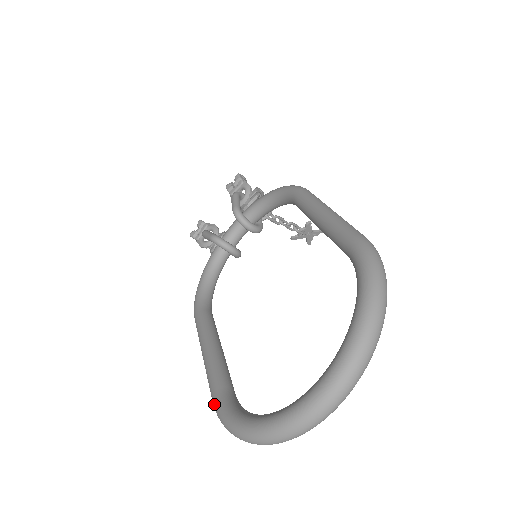
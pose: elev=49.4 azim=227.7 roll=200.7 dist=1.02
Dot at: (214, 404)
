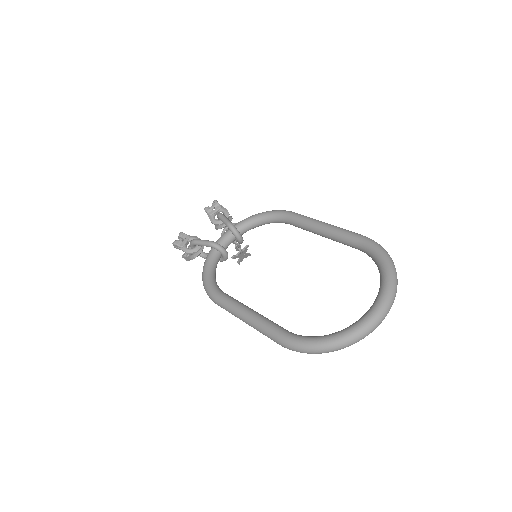
Dot at: (284, 339)
